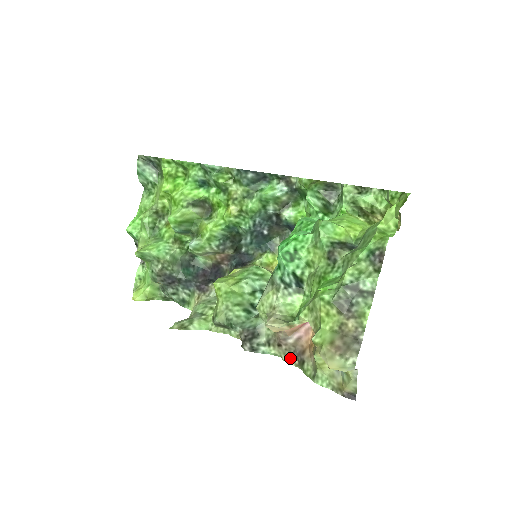
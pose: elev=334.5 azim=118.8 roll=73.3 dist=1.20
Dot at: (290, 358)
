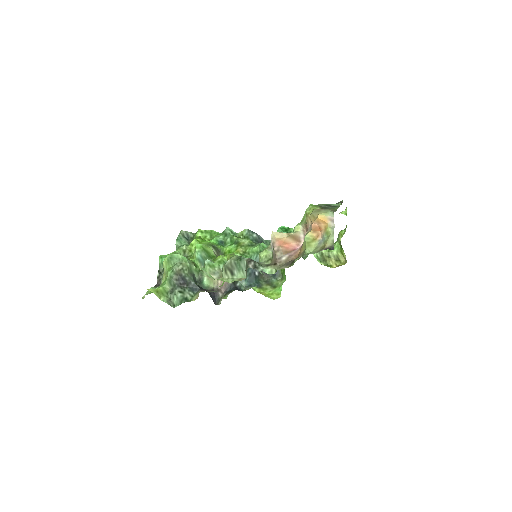
Dot at: (283, 267)
